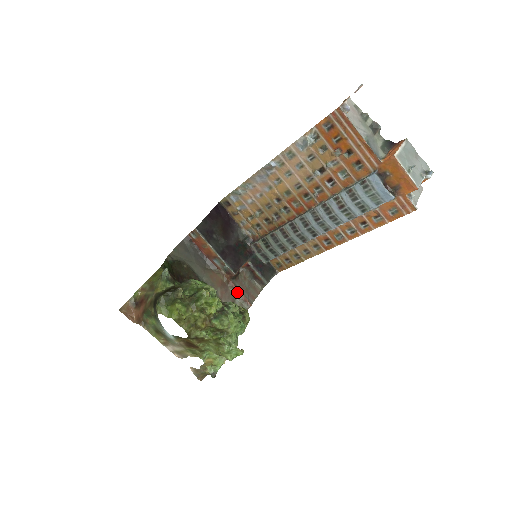
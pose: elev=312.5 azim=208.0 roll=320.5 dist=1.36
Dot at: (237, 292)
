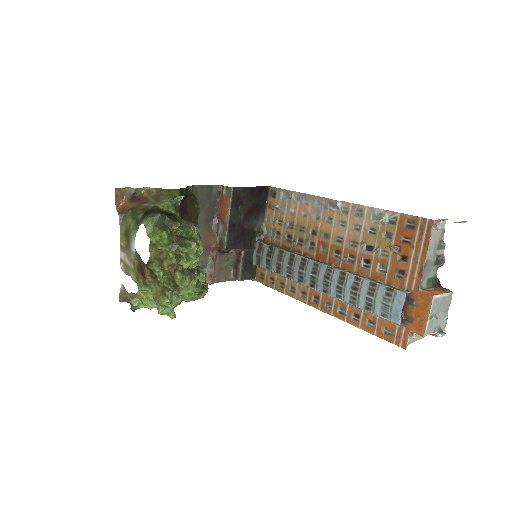
Dot at: (212, 264)
